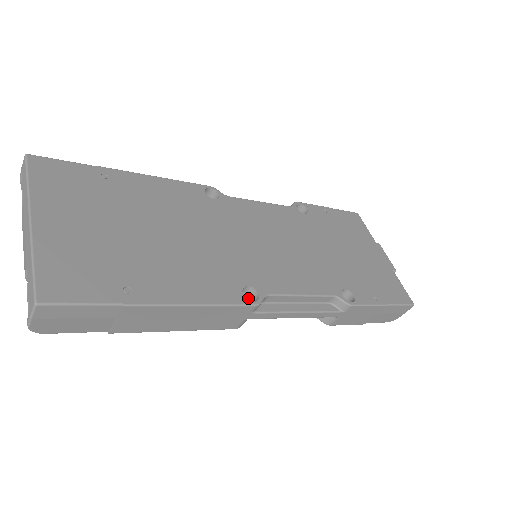
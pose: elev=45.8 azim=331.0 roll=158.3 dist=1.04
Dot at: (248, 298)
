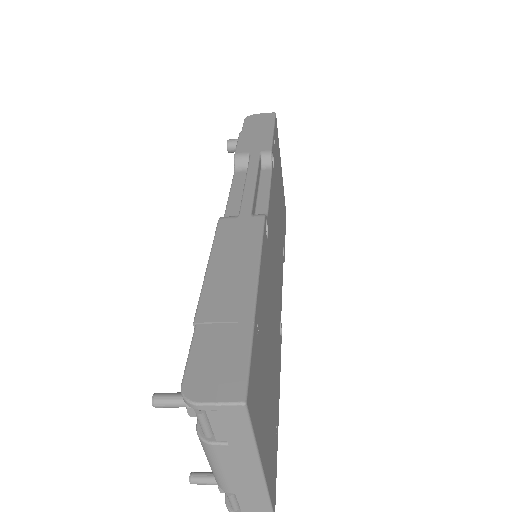
Dot at: occluded
